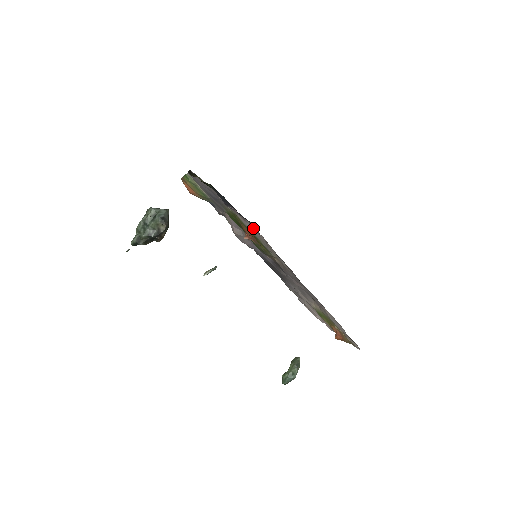
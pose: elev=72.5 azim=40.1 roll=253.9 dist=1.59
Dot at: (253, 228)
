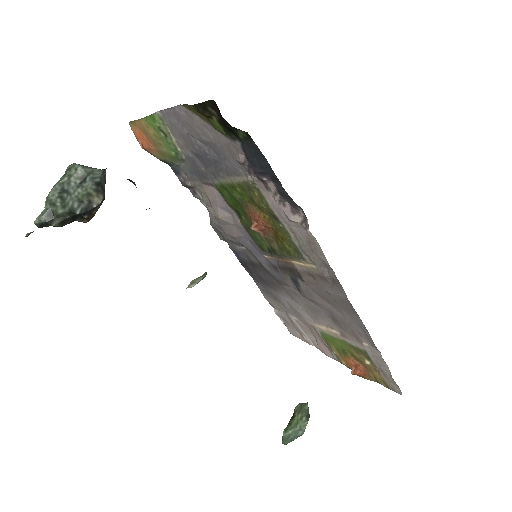
Dot at: (295, 216)
